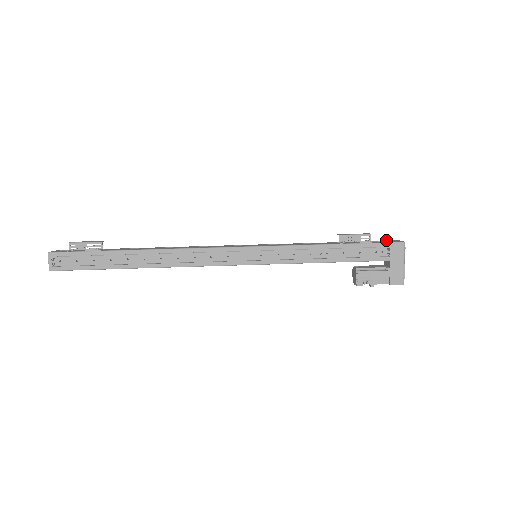
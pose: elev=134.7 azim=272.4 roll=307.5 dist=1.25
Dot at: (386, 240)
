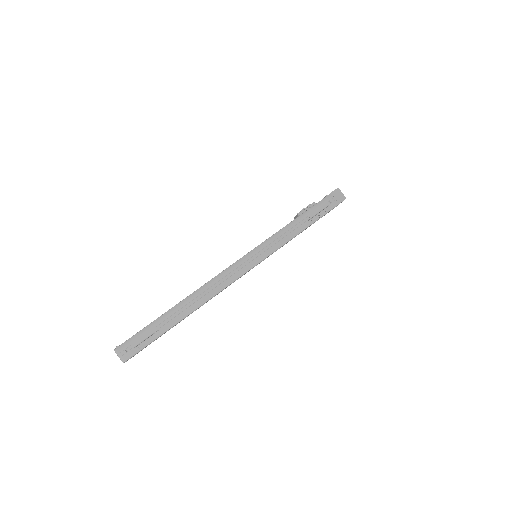
Dot at: (331, 193)
